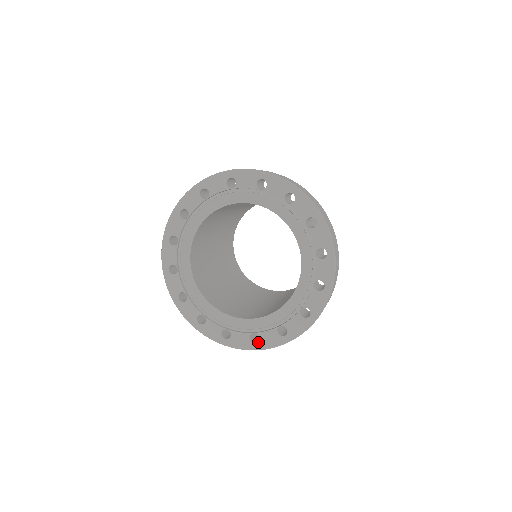
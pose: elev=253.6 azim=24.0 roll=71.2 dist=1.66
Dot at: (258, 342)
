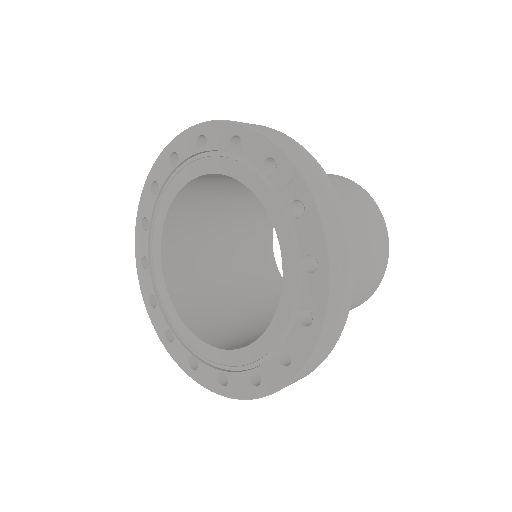
Dot at: (195, 370)
